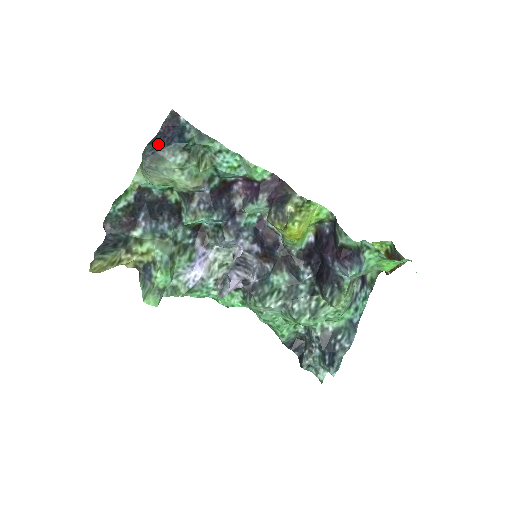
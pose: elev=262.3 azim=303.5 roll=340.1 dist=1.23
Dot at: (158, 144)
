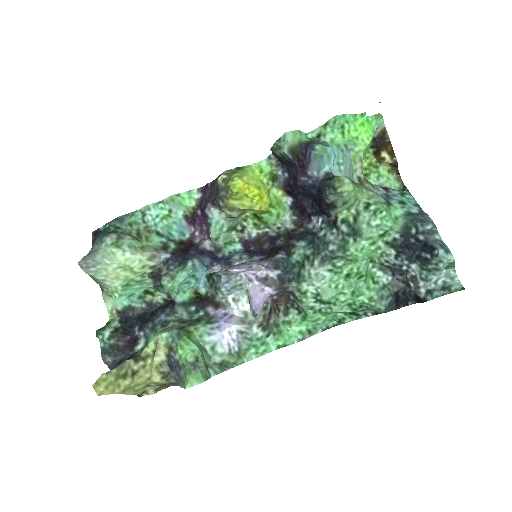
Dot at: occluded
